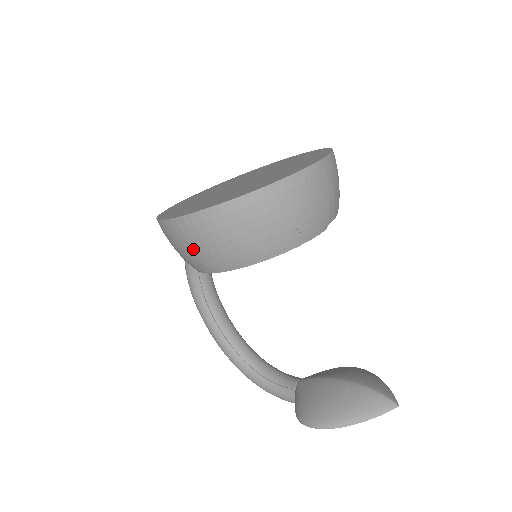
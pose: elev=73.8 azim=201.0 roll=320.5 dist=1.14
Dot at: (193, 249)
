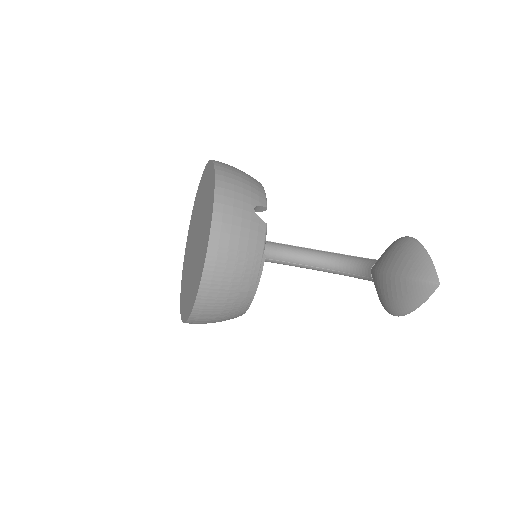
Dot at: occluded
